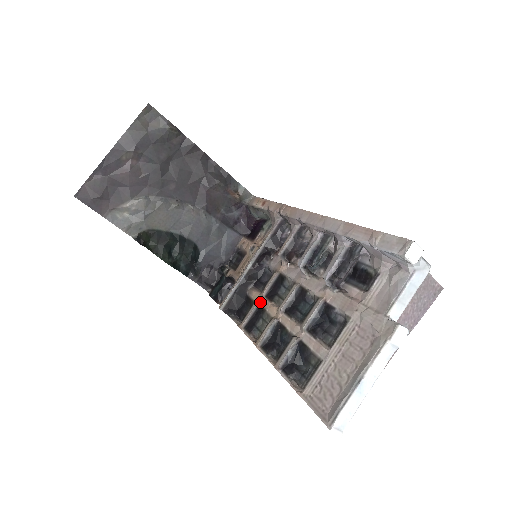
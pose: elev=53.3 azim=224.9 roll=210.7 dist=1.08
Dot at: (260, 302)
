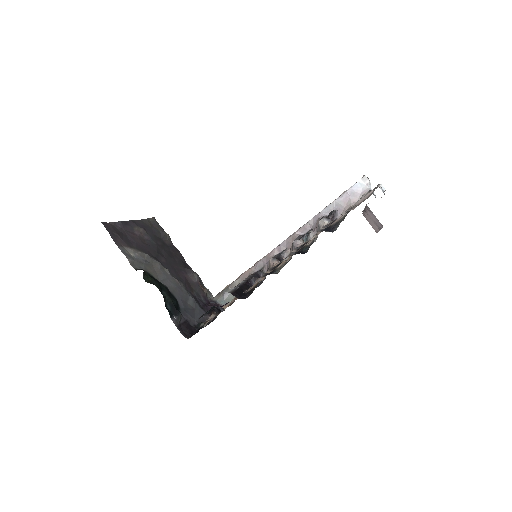
Dot at: occluded
